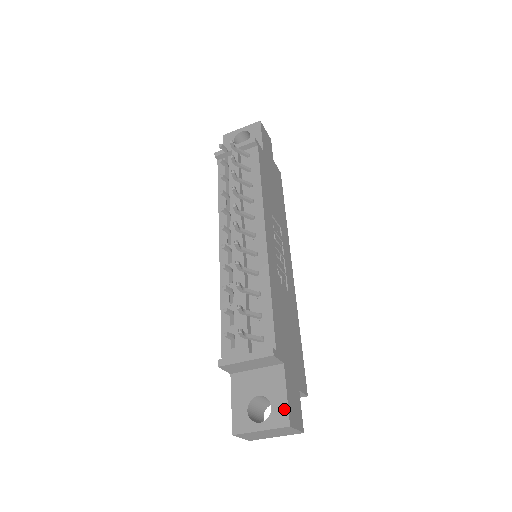
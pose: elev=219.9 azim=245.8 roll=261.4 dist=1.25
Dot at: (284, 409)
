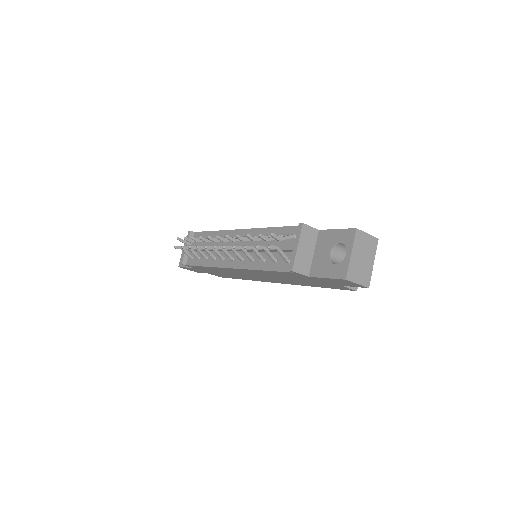
Dot at: (345, 232)
